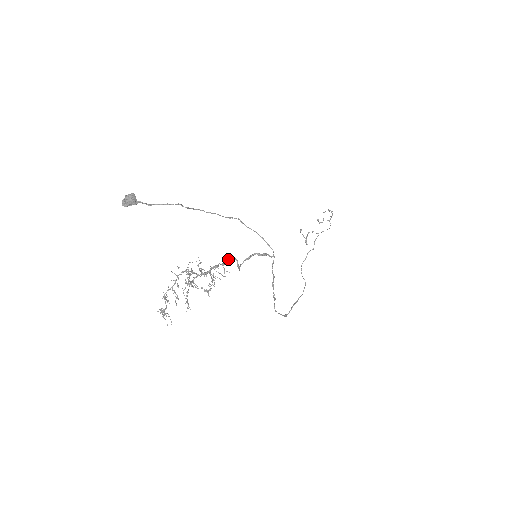
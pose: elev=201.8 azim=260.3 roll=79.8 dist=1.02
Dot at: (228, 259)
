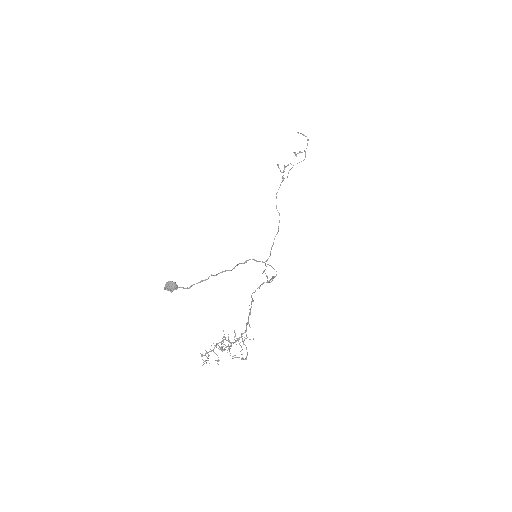
Dot at: (249, 309)
